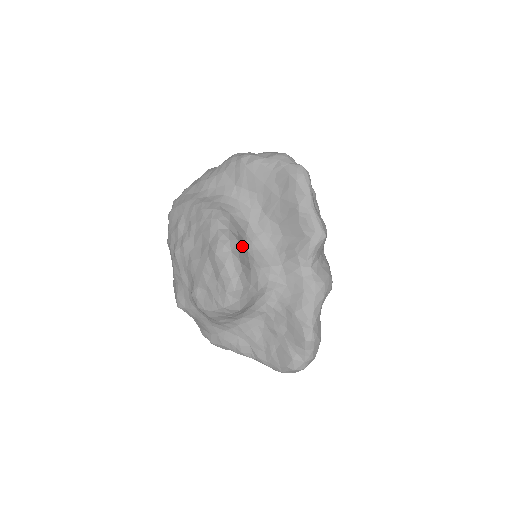
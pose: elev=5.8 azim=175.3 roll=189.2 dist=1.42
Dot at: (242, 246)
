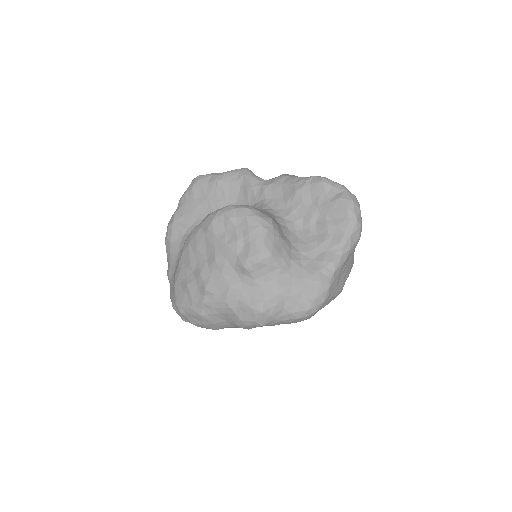
Dot at: occluded
